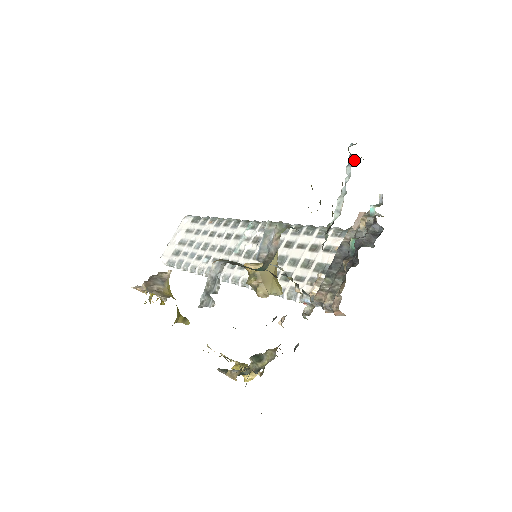
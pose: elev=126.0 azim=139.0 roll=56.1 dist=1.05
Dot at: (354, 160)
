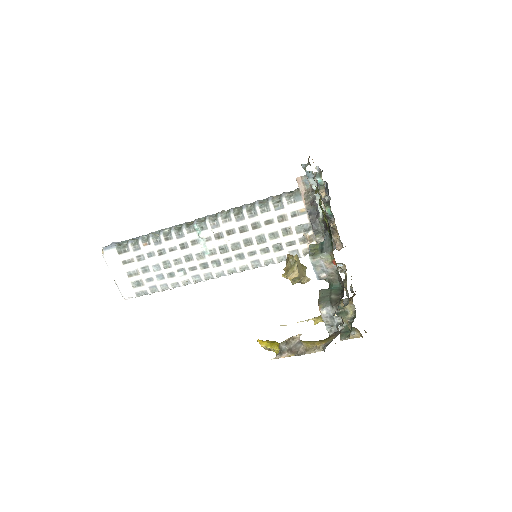
Dot at: (313, 174)
